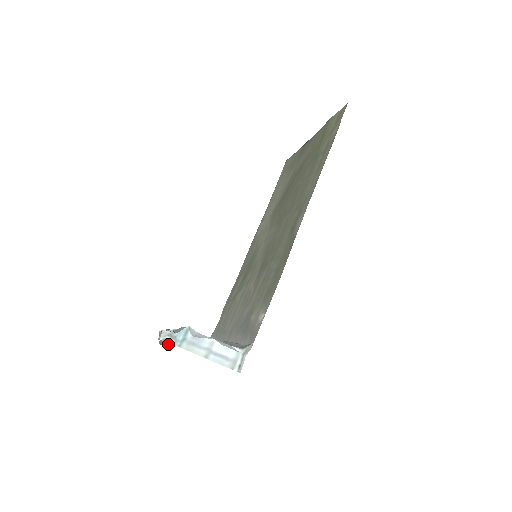
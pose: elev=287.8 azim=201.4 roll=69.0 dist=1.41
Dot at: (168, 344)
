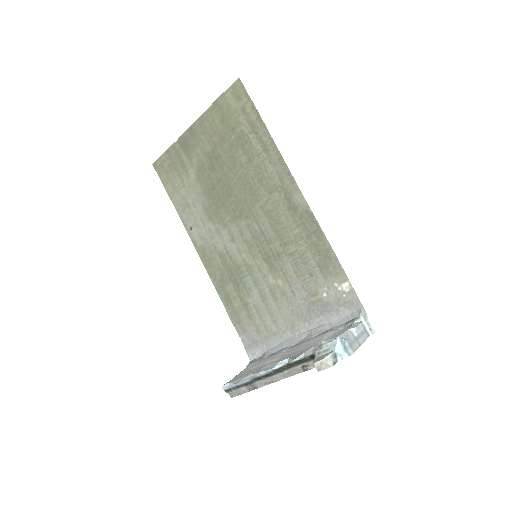
Dot at: (278, 379)
